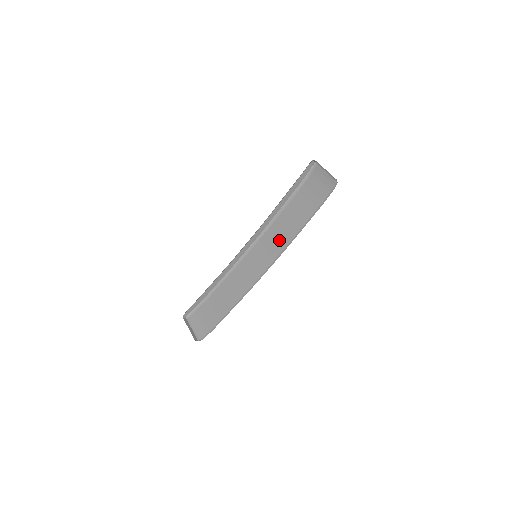
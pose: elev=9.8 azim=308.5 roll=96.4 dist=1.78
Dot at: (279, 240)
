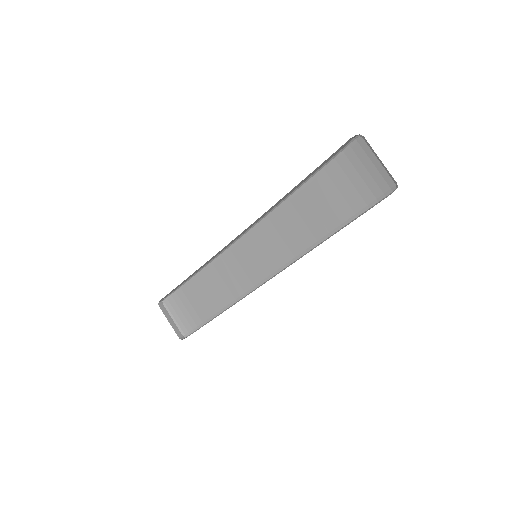
Dot at: (290, 239)
